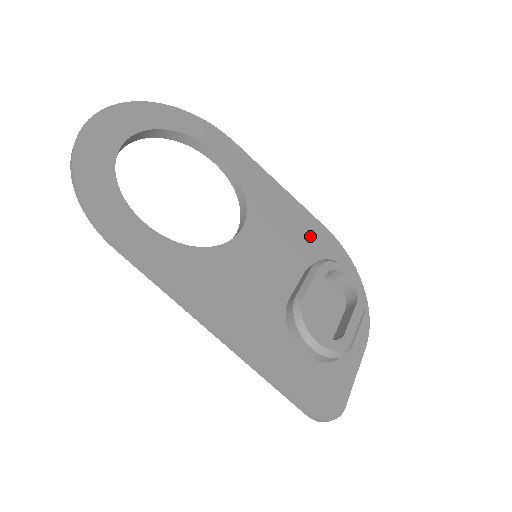
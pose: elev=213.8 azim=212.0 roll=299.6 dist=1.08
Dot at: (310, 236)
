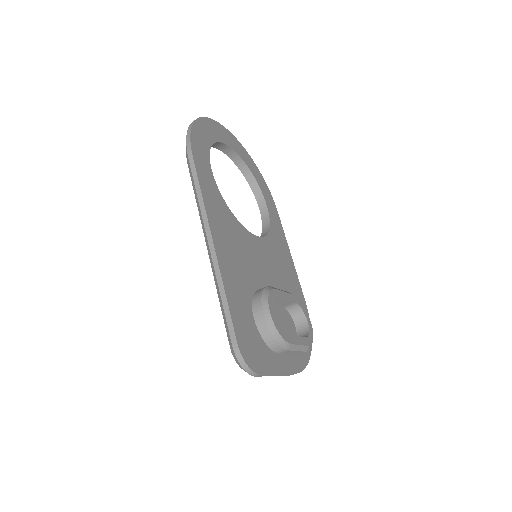
Dot at: (293, 290)
